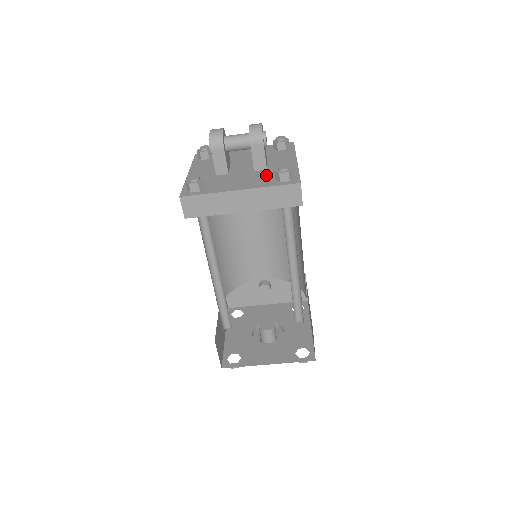
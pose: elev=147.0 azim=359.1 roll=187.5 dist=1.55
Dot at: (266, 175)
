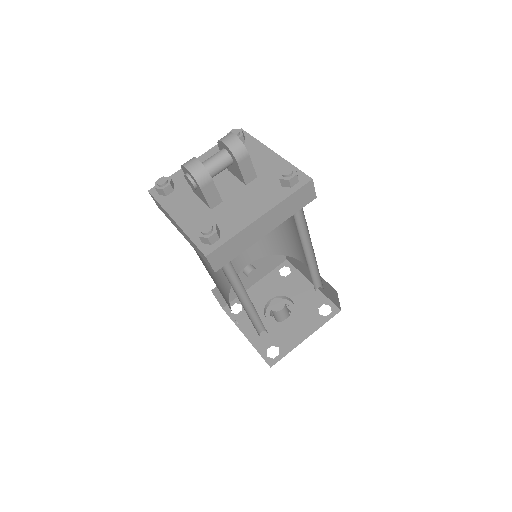
Dot at: (265, 185)
